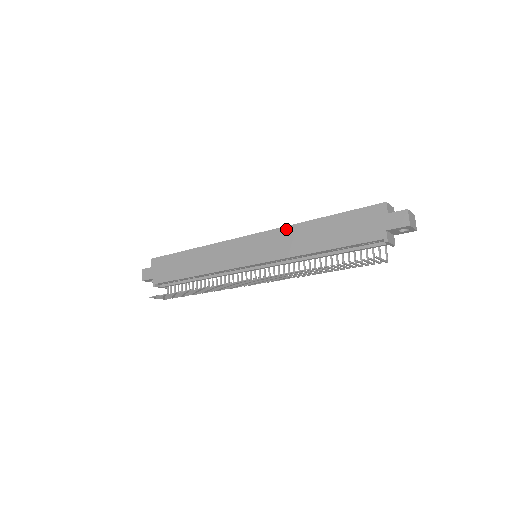
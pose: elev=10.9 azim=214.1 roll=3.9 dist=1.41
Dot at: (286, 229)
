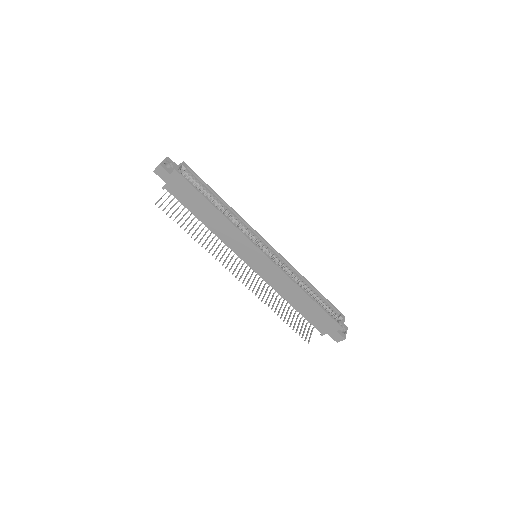
Dot at: (287, 279)
